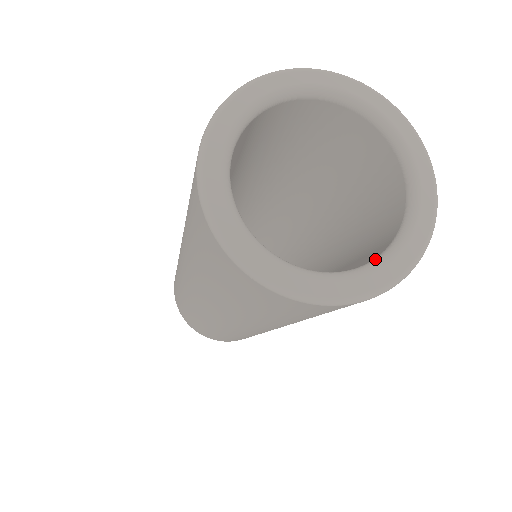
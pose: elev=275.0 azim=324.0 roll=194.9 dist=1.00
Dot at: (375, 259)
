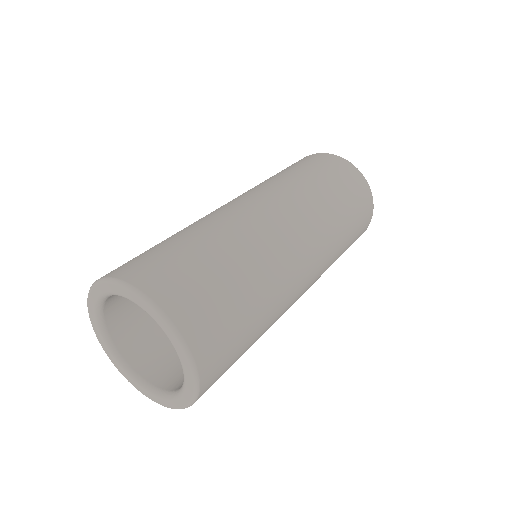
Dot at: (131, 370)
